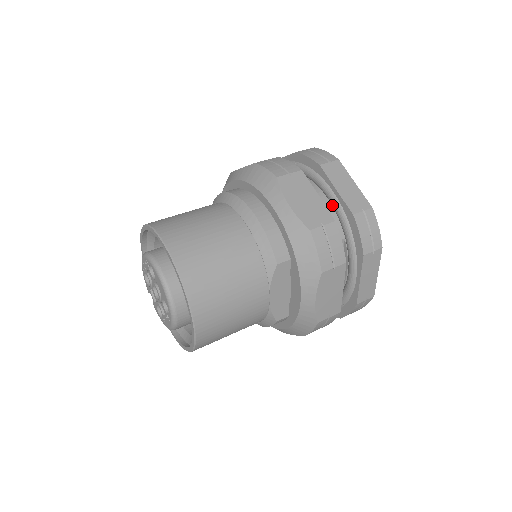
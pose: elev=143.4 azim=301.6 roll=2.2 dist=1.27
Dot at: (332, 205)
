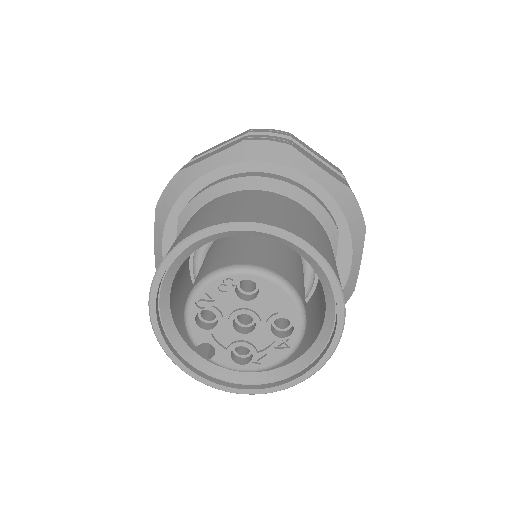
Dot at: occluded
